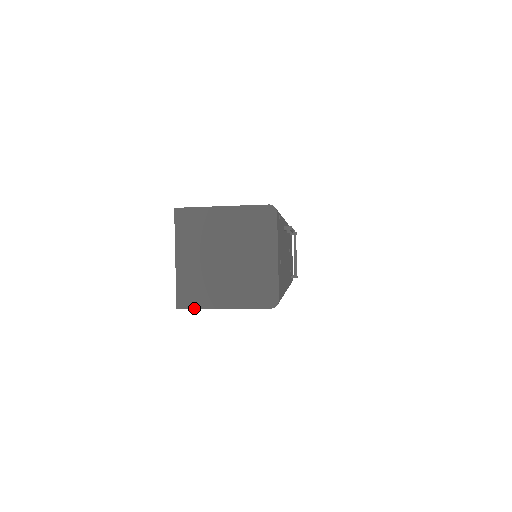
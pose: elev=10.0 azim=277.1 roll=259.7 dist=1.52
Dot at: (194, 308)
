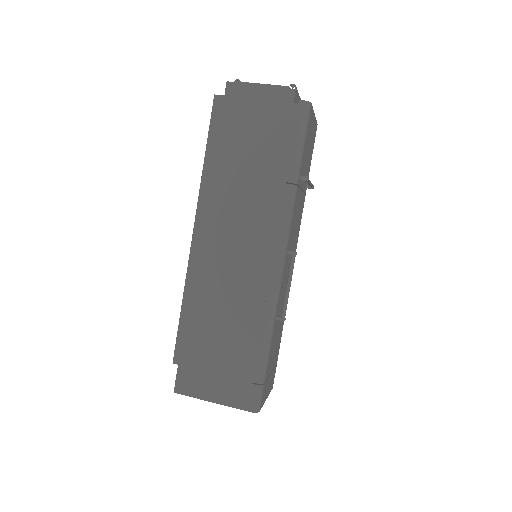
Dot at: occluded
